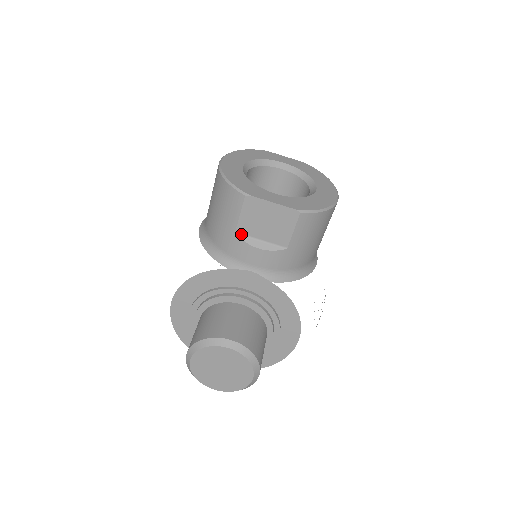
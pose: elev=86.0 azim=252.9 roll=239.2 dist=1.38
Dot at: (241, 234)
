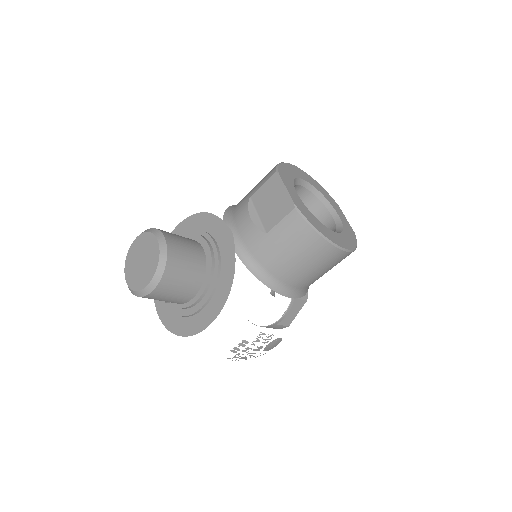
Dot at: (252, 201)
